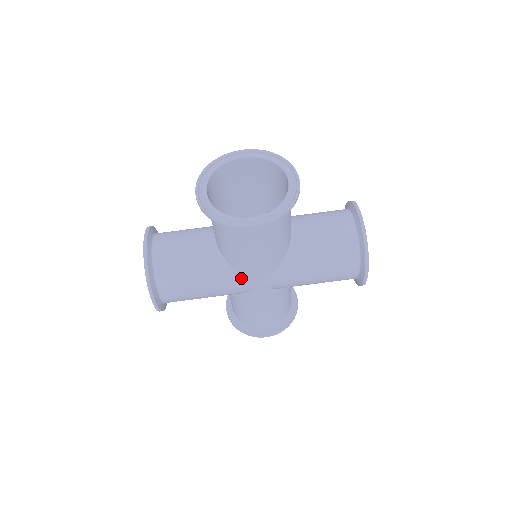
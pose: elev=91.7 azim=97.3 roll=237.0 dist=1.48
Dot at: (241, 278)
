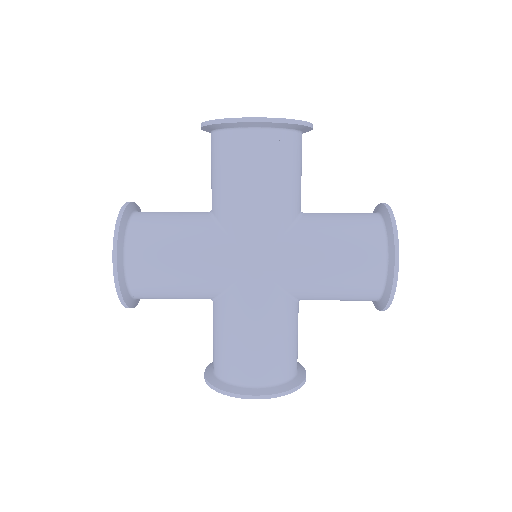
Dot at: (233, 245)
